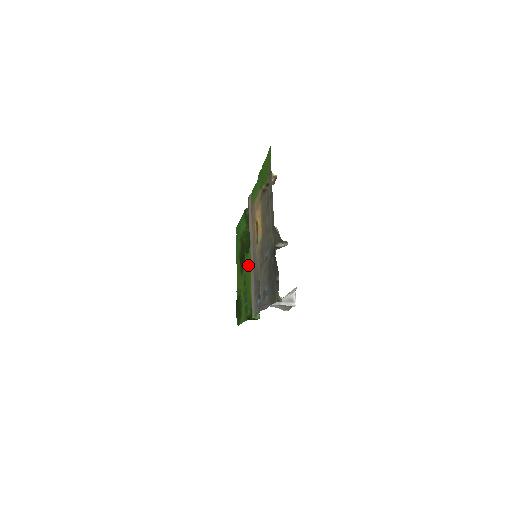
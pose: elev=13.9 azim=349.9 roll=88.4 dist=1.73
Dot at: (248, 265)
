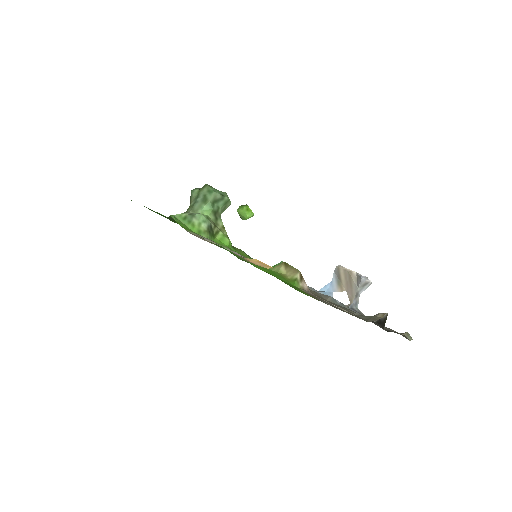
Dot at: occluded
